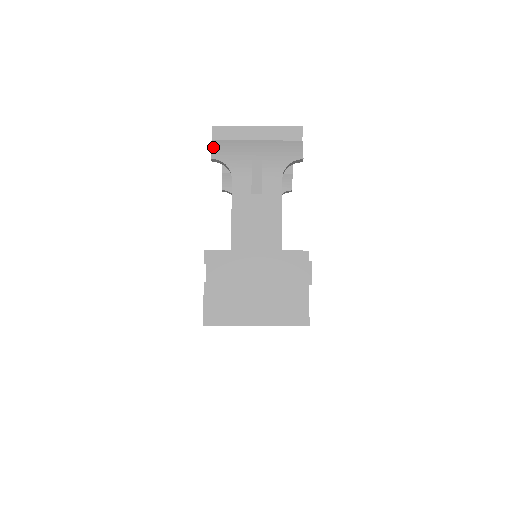
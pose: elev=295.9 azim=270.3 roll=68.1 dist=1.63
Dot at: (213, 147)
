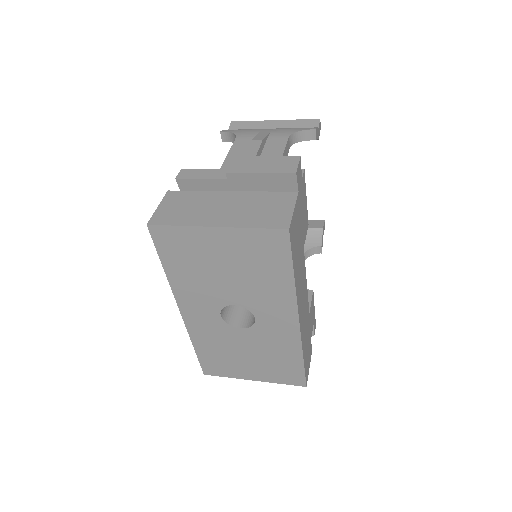
Dot at: occluded
